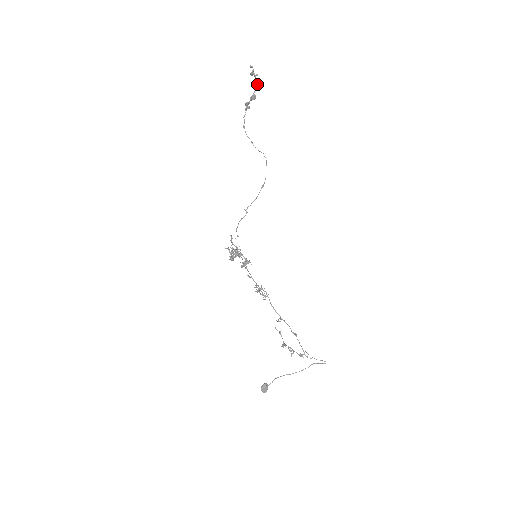
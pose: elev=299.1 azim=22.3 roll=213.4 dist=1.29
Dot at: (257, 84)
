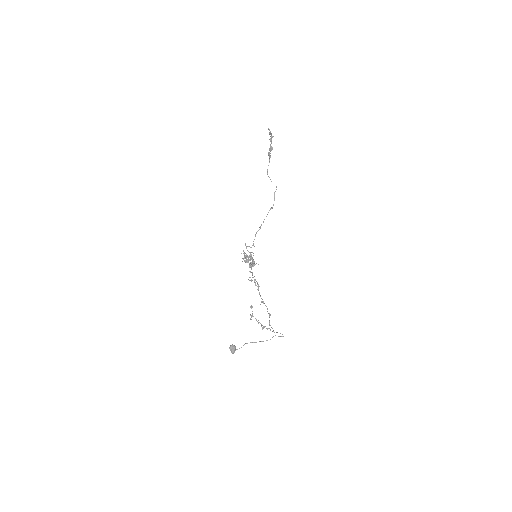
Dot at: (271, 139)
